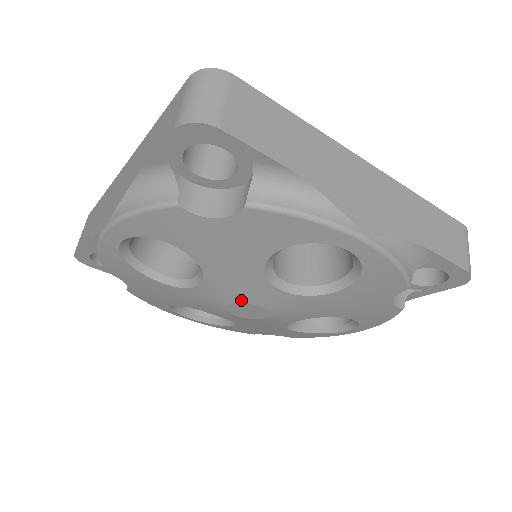
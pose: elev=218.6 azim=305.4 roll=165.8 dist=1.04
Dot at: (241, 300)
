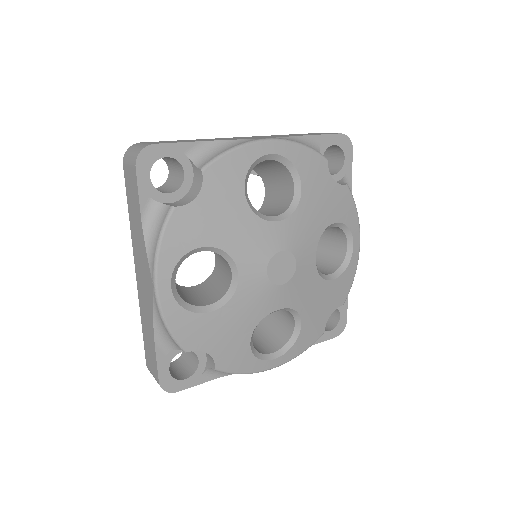
Dot at: (293, 250)
